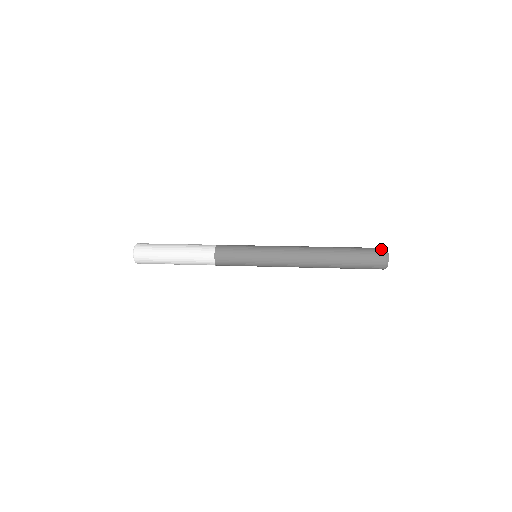
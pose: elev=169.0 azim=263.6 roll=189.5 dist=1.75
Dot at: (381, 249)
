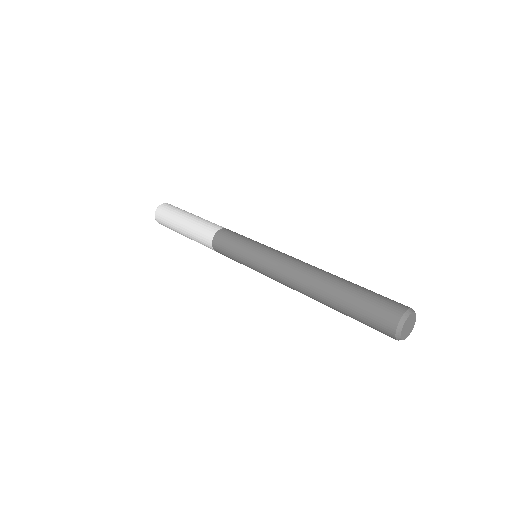
Dot at: (394, 315)
